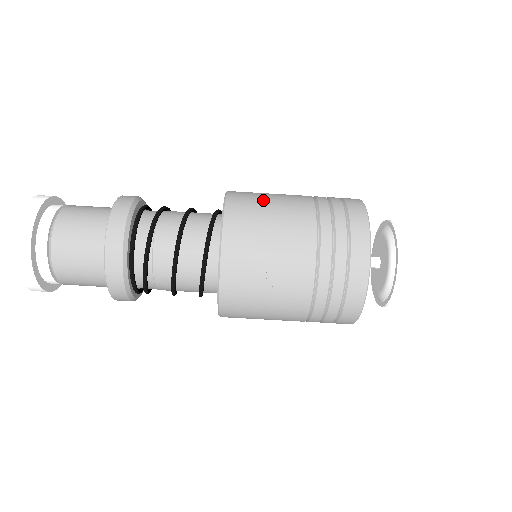
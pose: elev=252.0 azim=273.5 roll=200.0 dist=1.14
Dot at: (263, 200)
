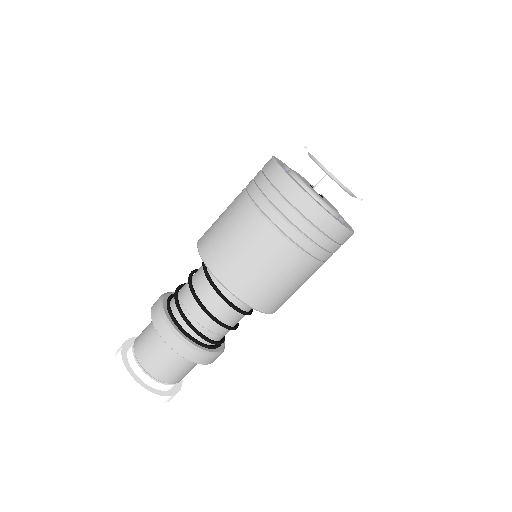
Dot at: occluded
